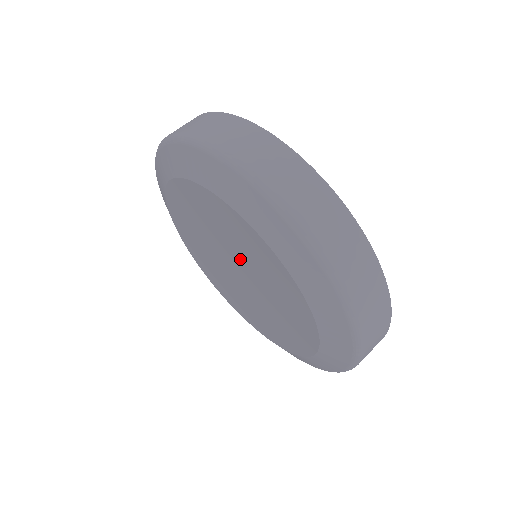
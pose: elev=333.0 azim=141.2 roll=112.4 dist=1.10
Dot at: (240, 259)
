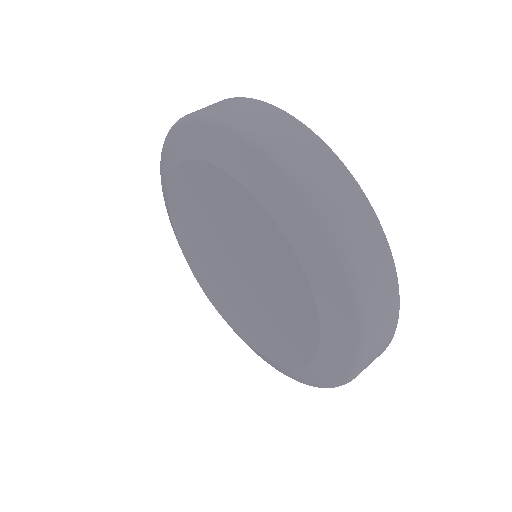
Dot at: (247, 258)
